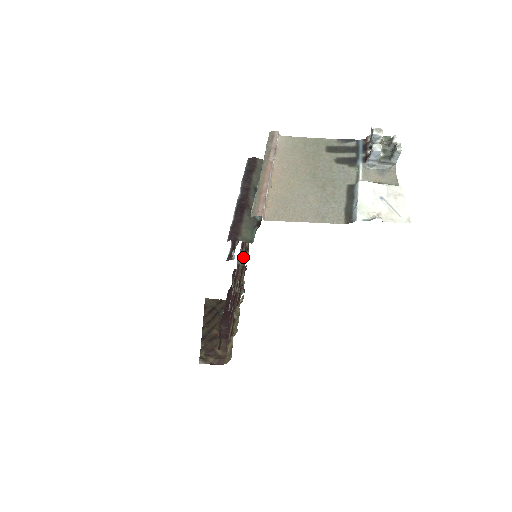
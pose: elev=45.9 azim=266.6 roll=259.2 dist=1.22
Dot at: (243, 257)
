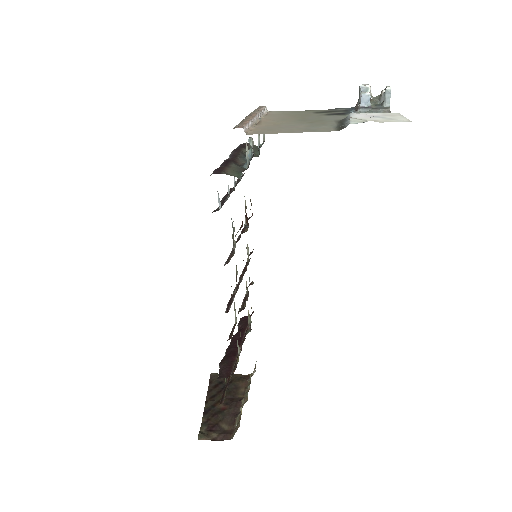
Dot at: (243, 269)
